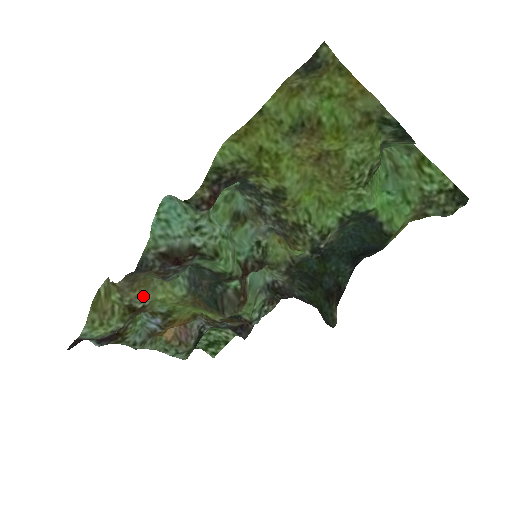
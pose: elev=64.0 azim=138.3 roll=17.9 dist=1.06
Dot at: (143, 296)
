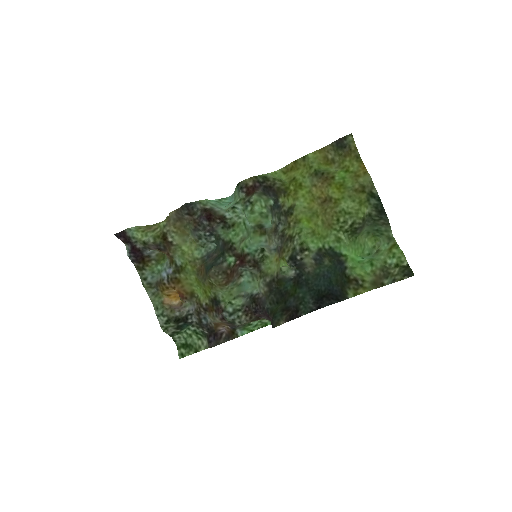
Dot at: (176, 235)
